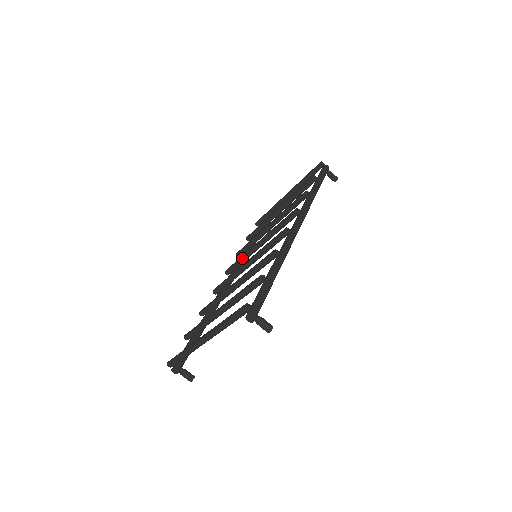
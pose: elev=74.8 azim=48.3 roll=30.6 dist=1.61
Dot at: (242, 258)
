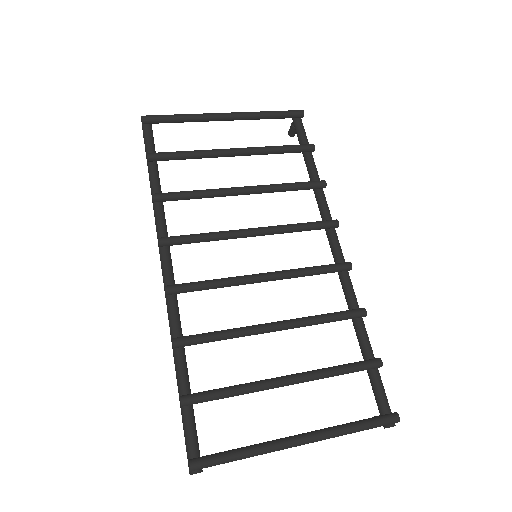
Dot at: (213, 239)
